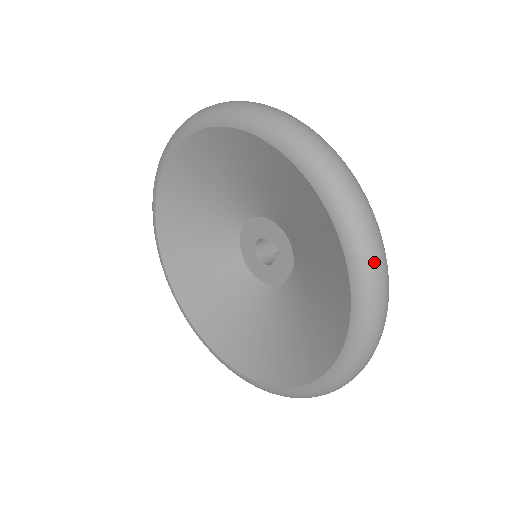
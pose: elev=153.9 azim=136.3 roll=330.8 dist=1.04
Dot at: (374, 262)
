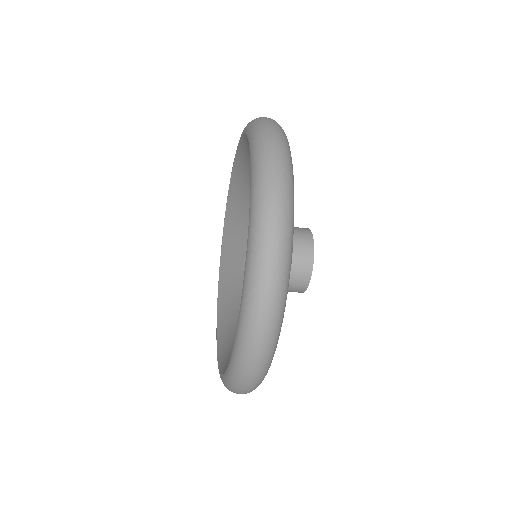
Dot at: occluded
